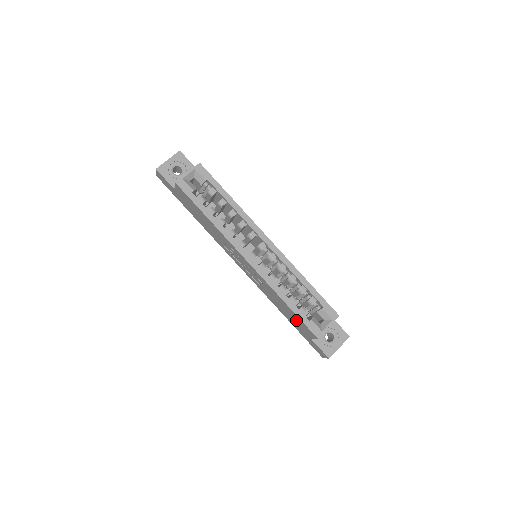
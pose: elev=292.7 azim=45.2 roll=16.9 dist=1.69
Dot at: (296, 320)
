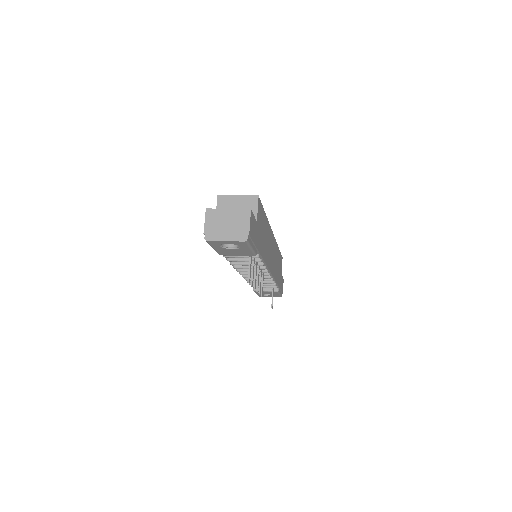
Dot at: occluded
